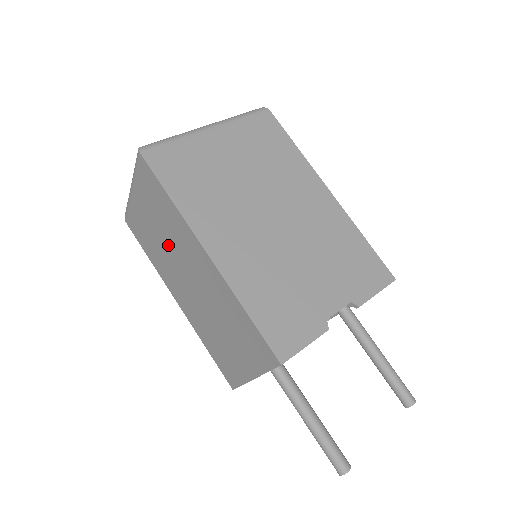
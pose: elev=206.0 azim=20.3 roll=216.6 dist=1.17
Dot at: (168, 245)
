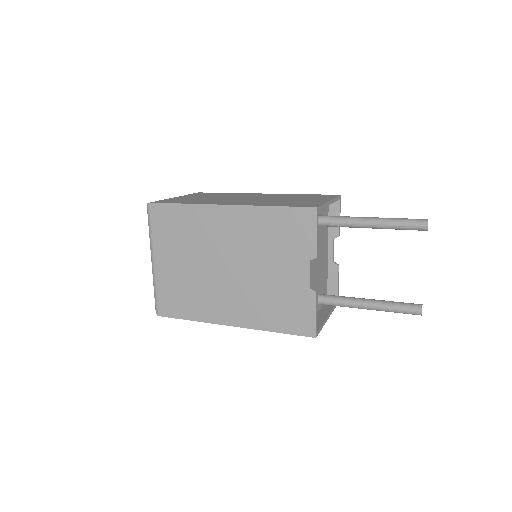
Dot at: occluded
